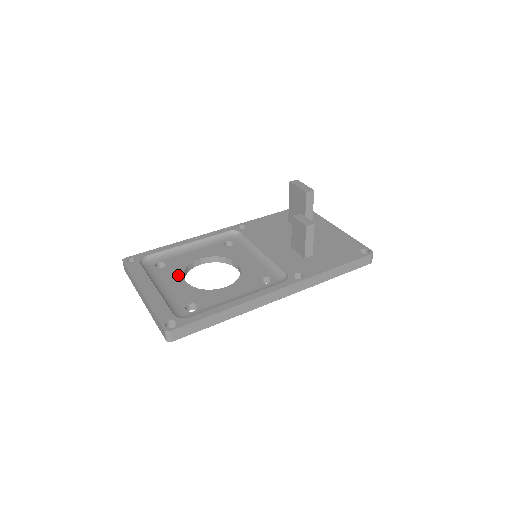
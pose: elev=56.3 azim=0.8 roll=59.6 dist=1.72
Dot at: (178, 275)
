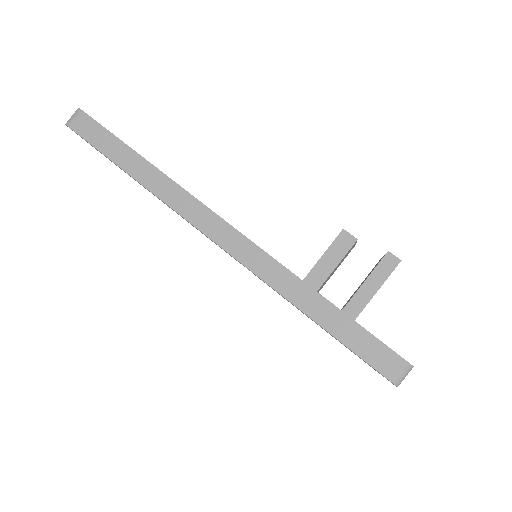
Dot at: occluded
